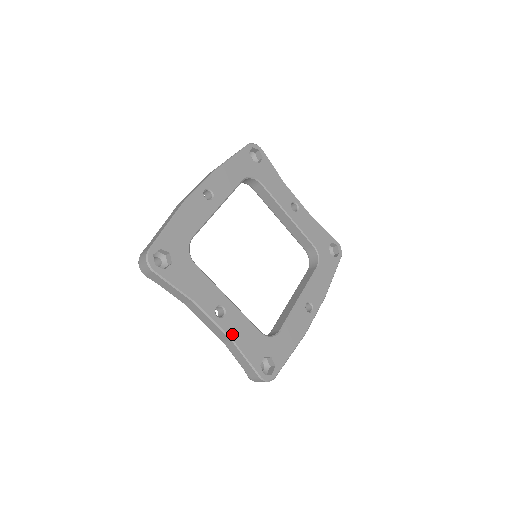
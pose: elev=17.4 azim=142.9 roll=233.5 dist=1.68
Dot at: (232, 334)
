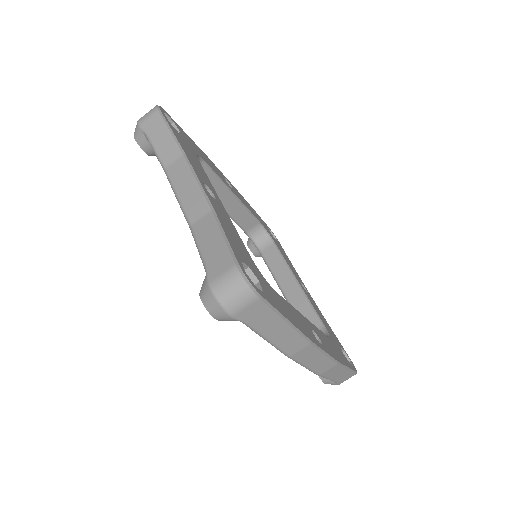
Dot at: (215, 209)
